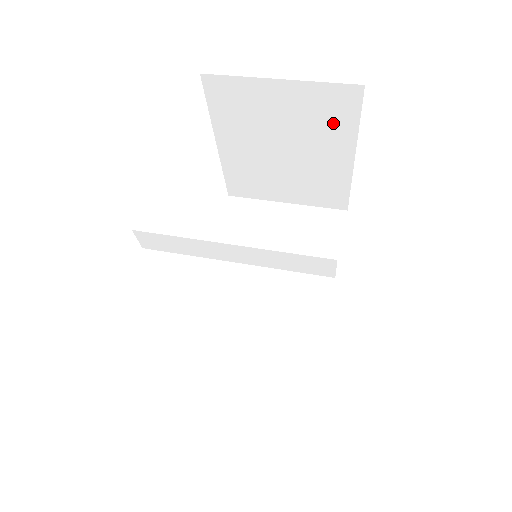
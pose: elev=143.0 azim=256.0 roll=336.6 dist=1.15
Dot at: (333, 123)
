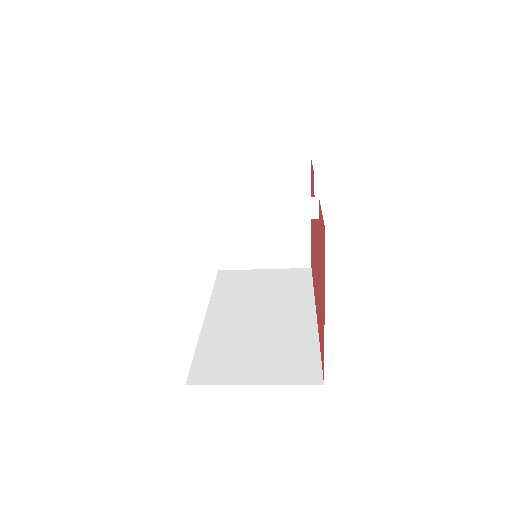
Dot at: (294, 187)
